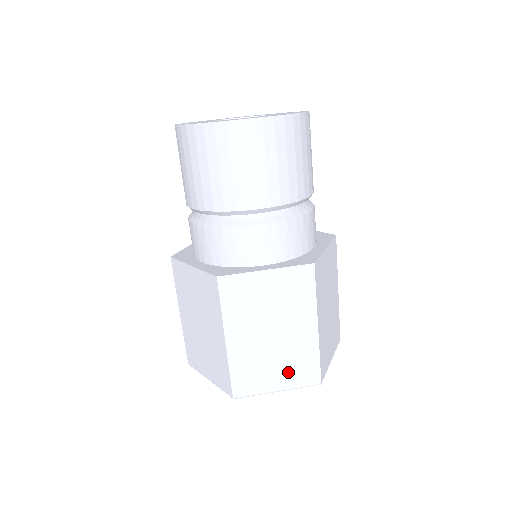
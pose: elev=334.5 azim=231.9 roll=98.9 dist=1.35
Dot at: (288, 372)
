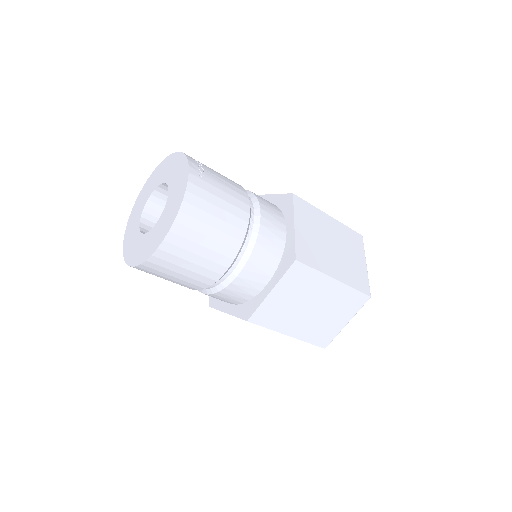
Dot at: (343, 312)
